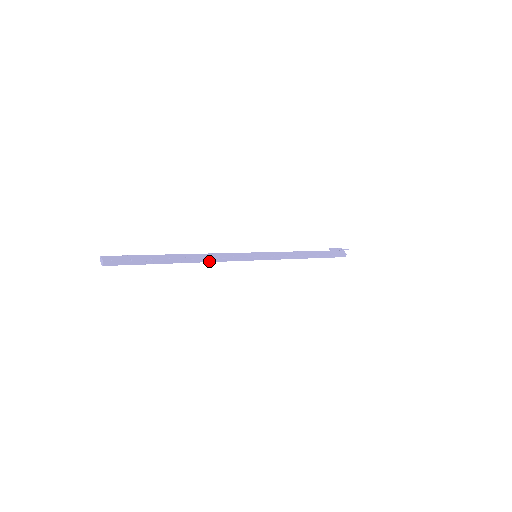
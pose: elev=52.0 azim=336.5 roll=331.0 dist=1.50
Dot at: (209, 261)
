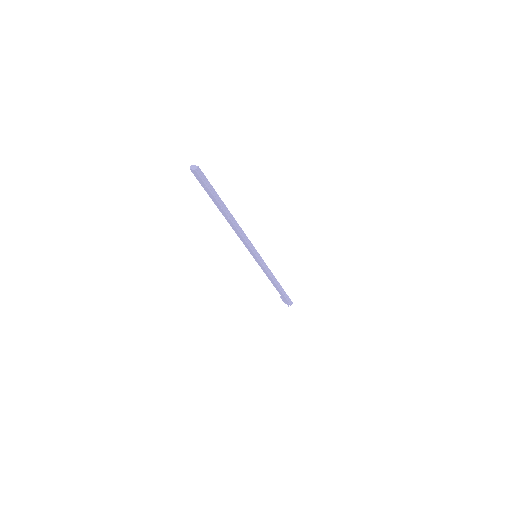
Dot at: (239, 231)
